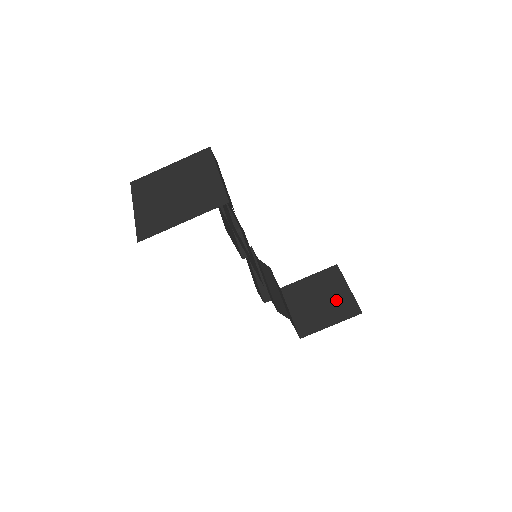
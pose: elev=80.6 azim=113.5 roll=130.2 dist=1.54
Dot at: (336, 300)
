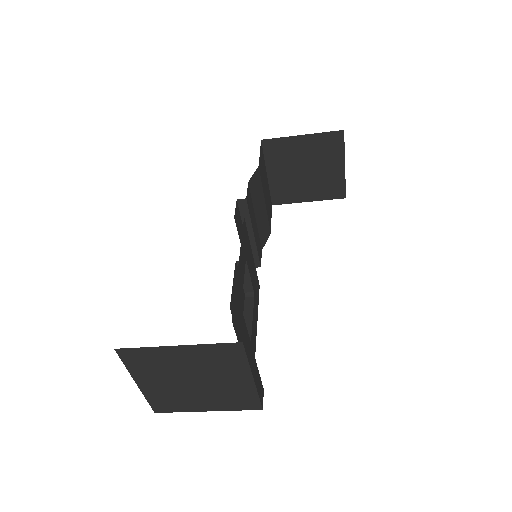
Dot at: (324, 177)
